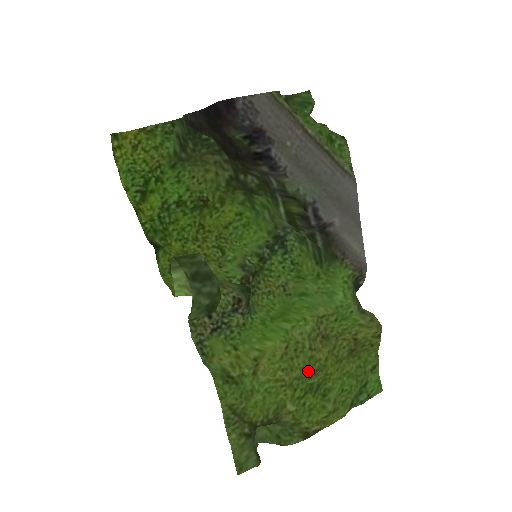
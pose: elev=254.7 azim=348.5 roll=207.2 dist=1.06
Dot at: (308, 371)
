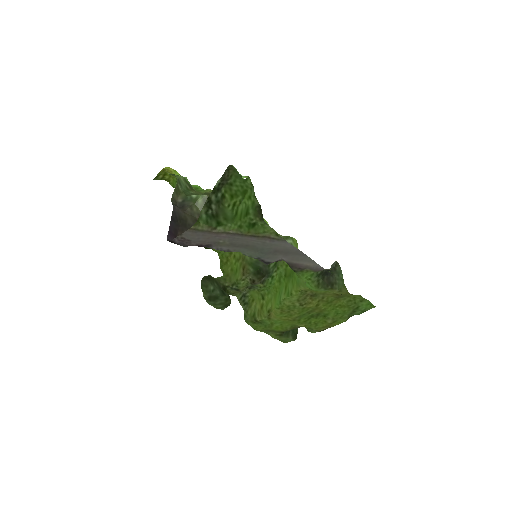
Dot at: (305, 312)
